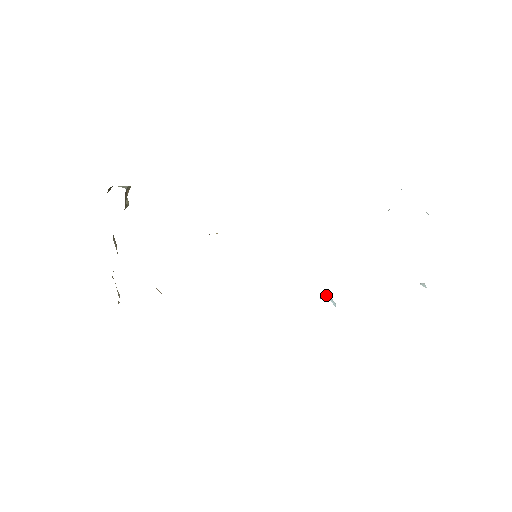
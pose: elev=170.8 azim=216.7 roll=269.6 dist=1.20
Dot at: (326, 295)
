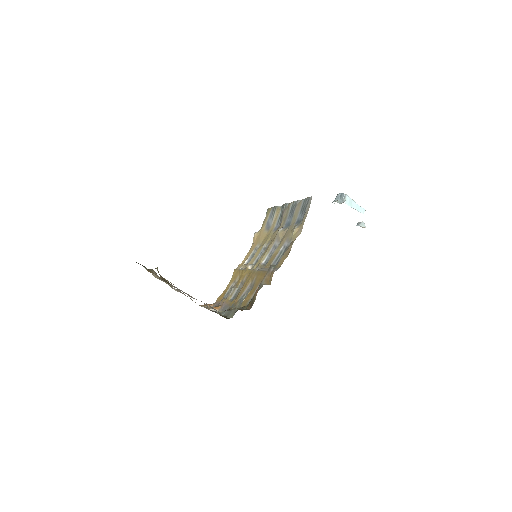
Dot at: occluded
